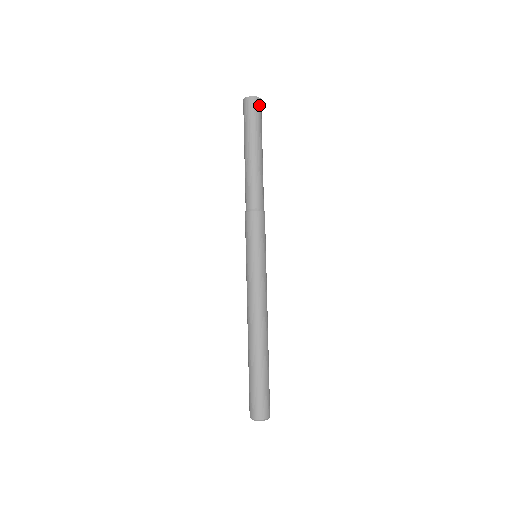
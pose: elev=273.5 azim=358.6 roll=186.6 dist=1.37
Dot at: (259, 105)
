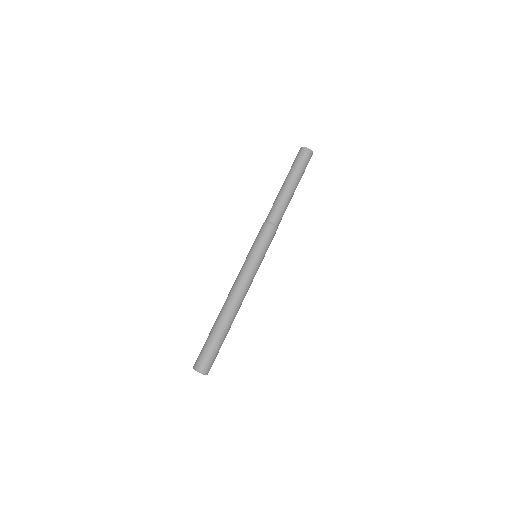
Dot at: (304, 153)
